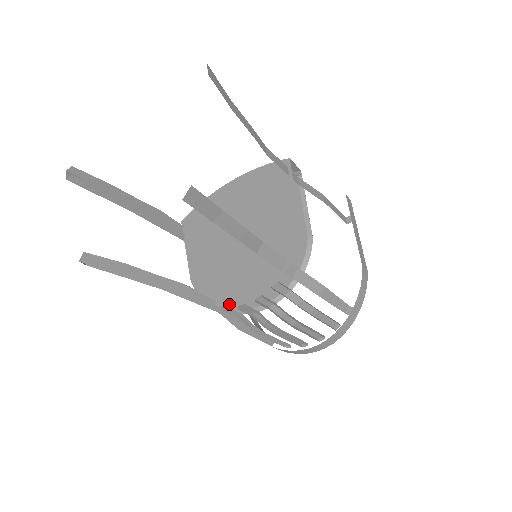
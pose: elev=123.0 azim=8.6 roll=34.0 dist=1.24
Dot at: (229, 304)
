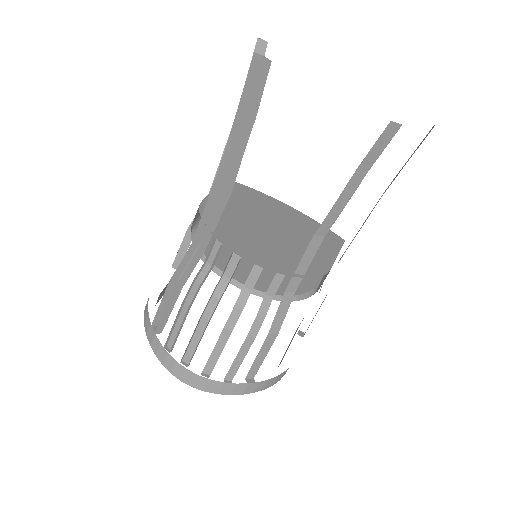
Dot at: (226, 244)
